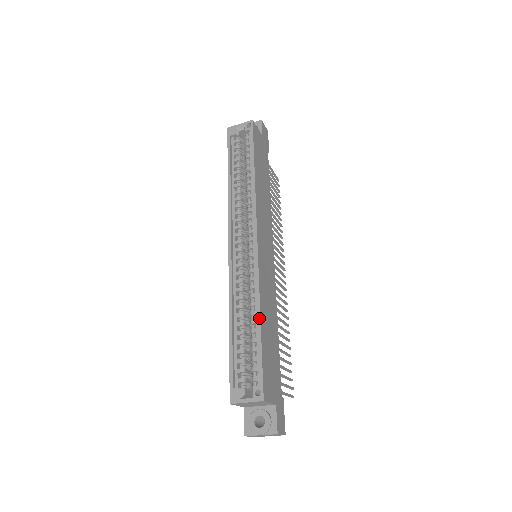
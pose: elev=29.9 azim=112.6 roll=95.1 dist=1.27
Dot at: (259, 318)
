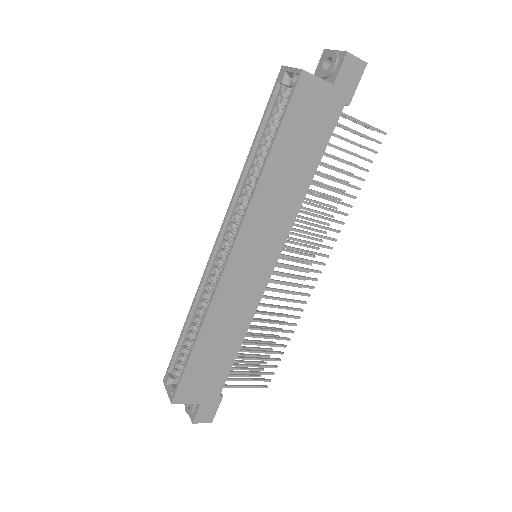
Dot at: (196, 338)
